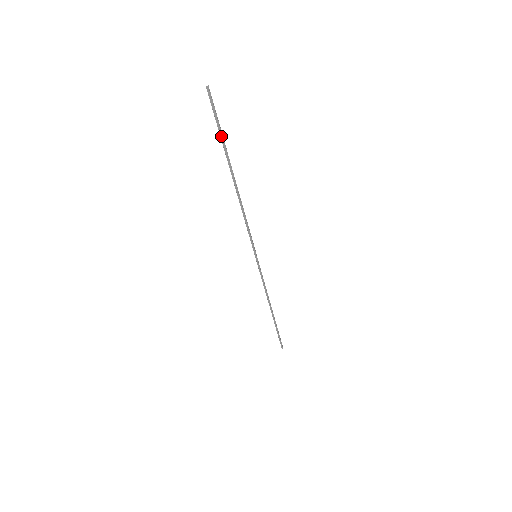
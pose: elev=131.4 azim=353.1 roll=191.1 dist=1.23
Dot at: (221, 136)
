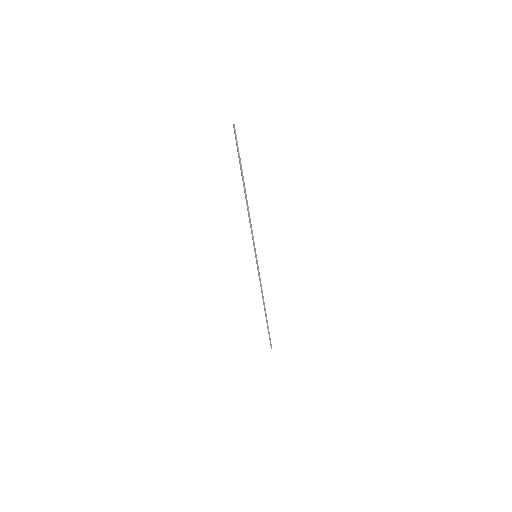
Dot at: (239, 159)
